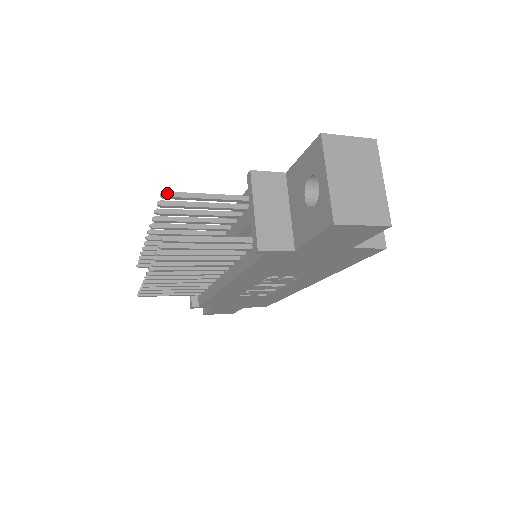
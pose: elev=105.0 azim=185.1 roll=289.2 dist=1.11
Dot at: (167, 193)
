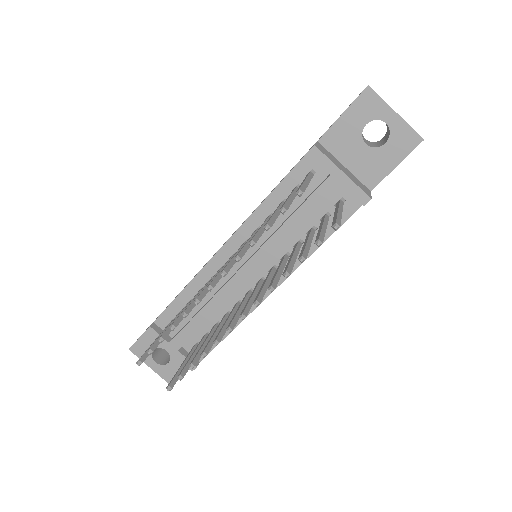
Dot at: (301, 189)
